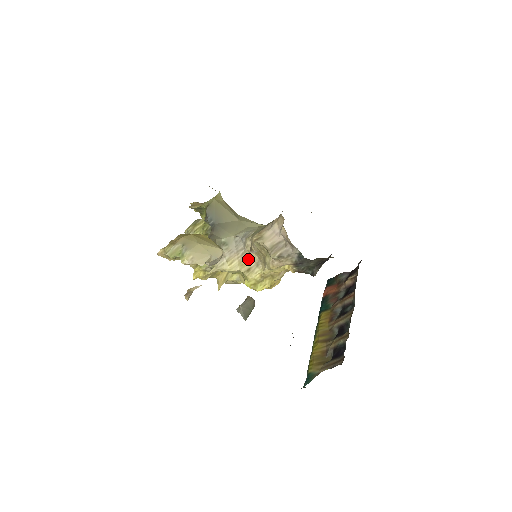
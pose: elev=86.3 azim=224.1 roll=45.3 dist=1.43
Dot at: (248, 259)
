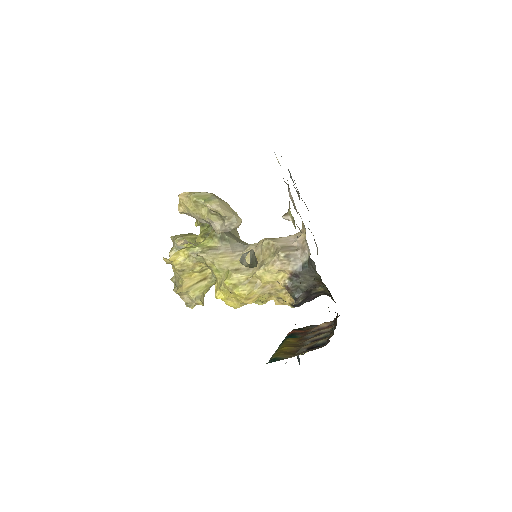
Dot at: occluded
